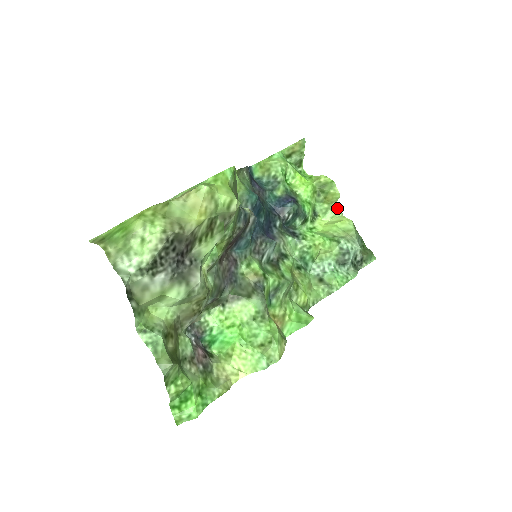
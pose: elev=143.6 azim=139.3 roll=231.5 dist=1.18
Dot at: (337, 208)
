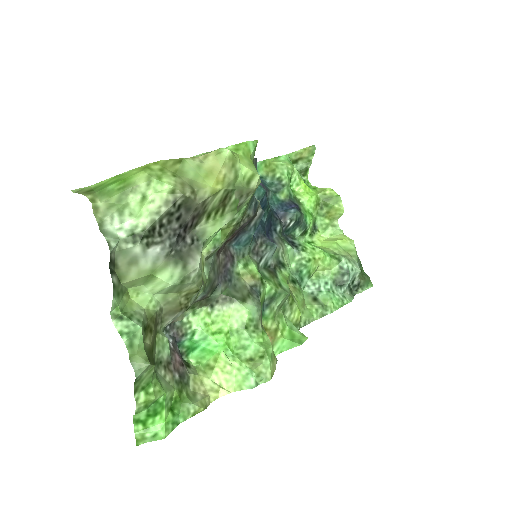
Dot at: (338, 226)
